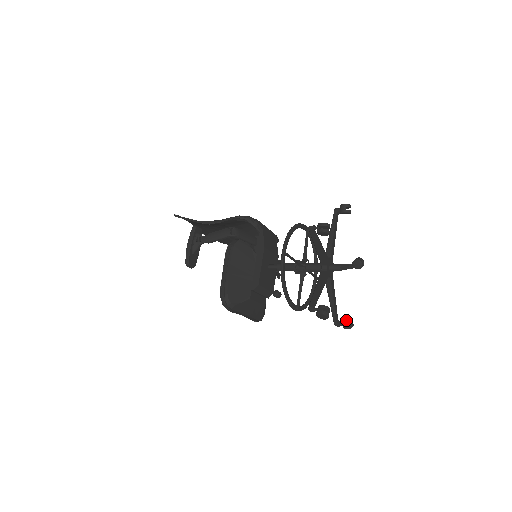
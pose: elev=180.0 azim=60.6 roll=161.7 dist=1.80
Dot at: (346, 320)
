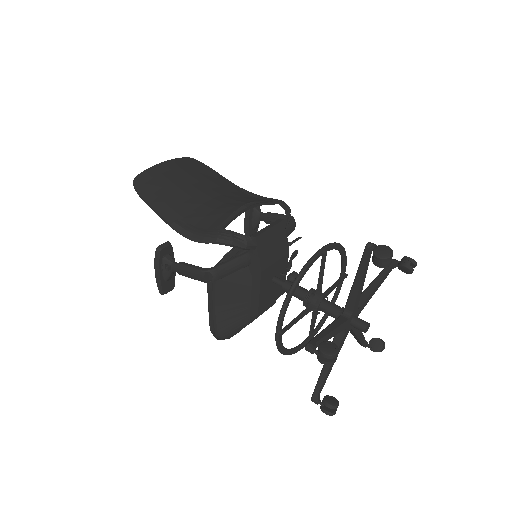
Dot at: (374, 347)
